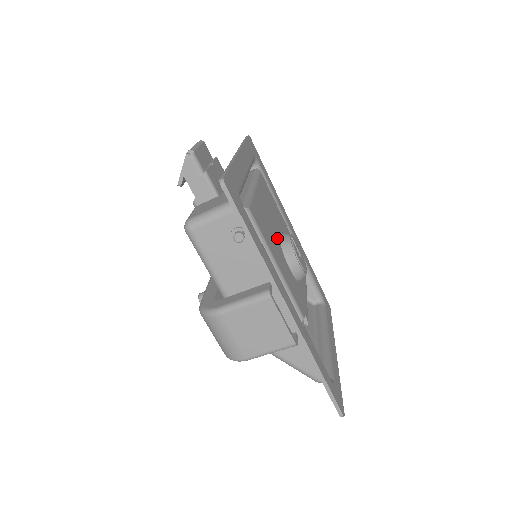
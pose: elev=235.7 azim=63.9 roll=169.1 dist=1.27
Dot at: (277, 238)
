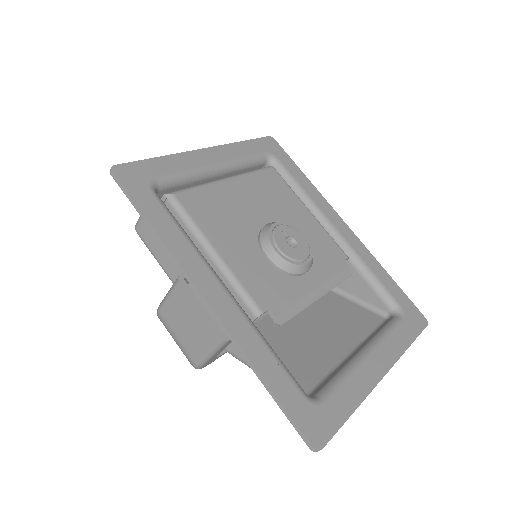
Dot at: (253, 227)
